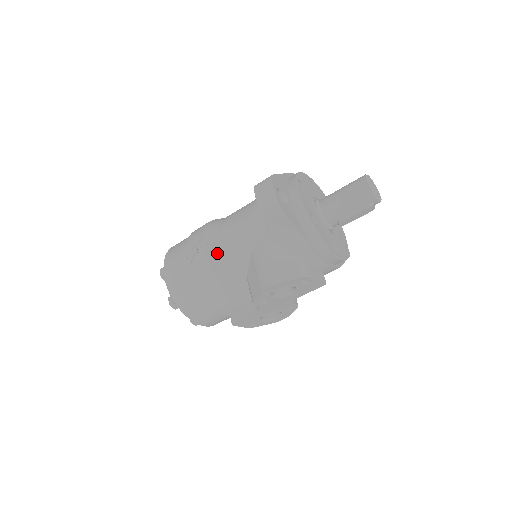
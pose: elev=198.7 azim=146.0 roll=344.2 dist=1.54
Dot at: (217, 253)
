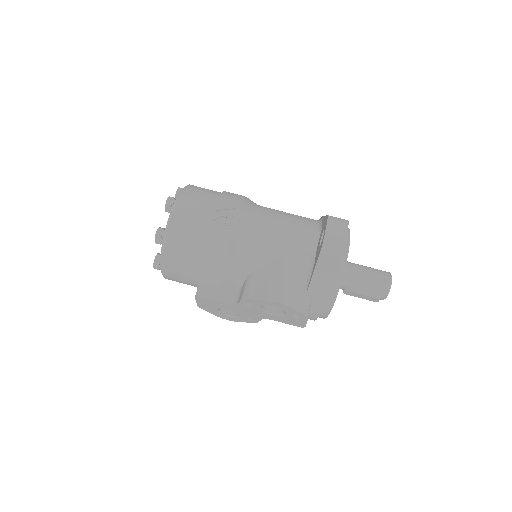
Dot at: (244, 234)
